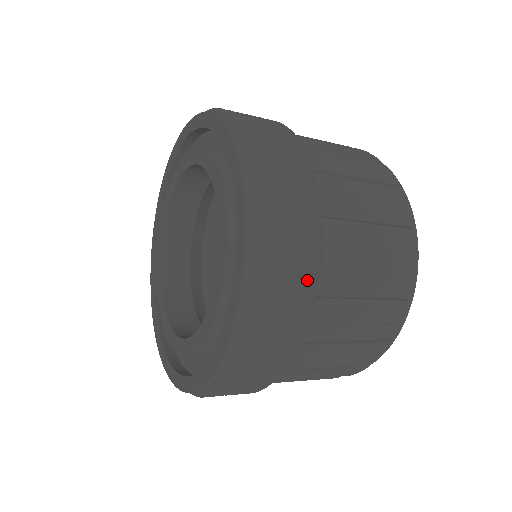
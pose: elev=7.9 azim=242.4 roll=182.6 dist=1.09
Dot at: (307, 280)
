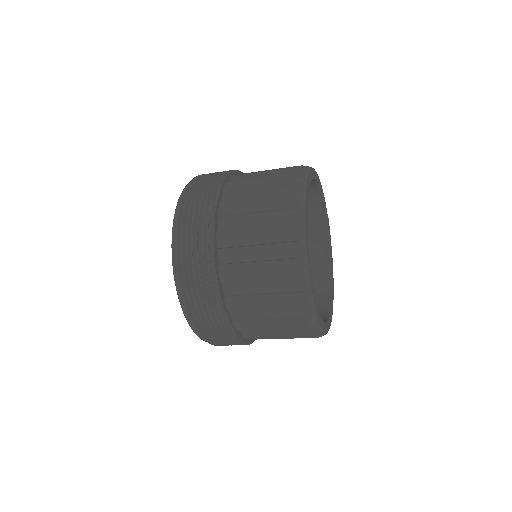
Dot at: (222, 317)
